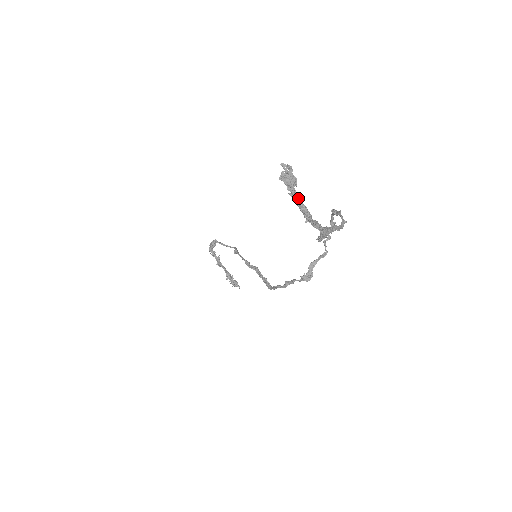
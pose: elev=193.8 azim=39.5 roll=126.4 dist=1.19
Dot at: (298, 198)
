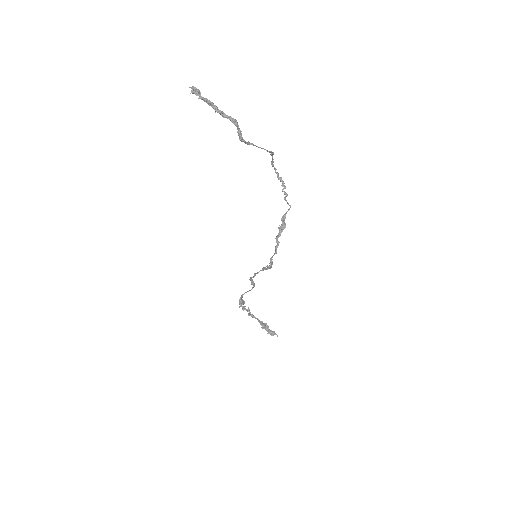
Dot at: (203, 97)
